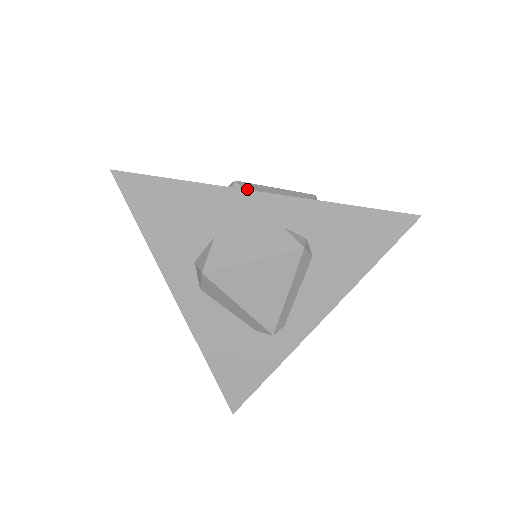
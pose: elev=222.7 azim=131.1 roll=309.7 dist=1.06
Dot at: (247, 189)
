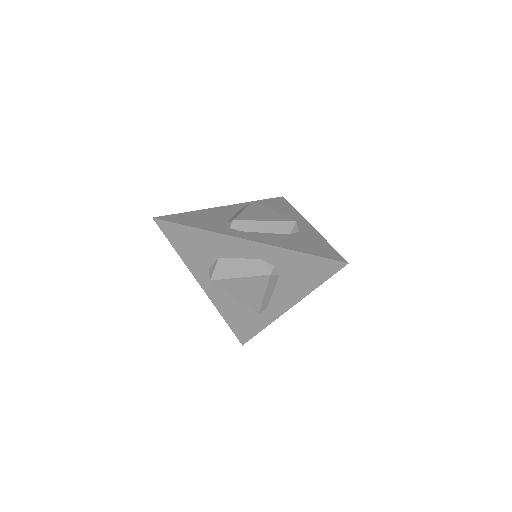
Dot at: (240, 227)
